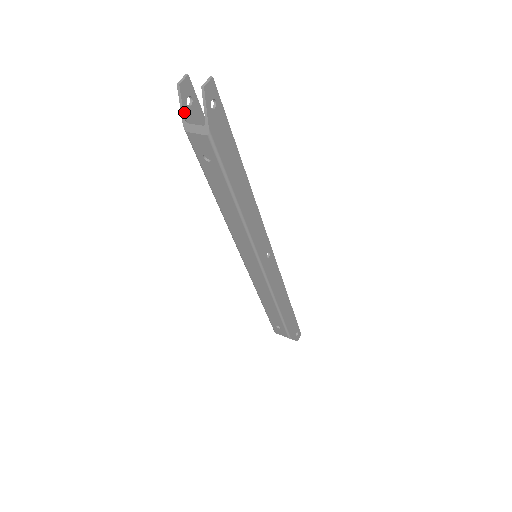
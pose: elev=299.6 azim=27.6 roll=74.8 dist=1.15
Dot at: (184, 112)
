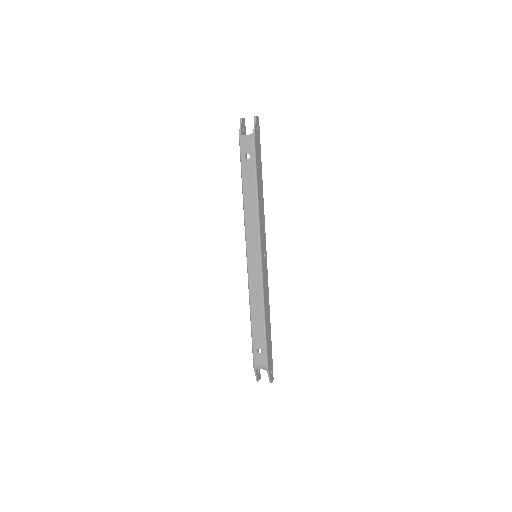
Dot at: (241, 131)
